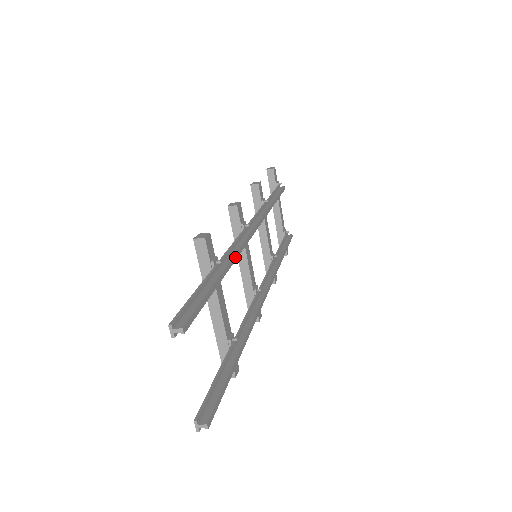
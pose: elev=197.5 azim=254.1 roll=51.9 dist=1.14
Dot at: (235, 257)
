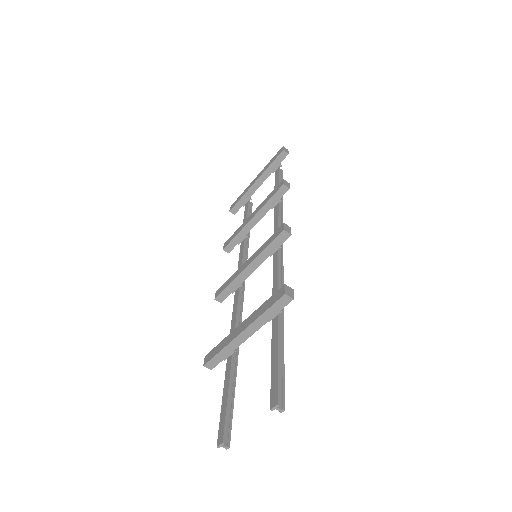
Dot at: occluded
